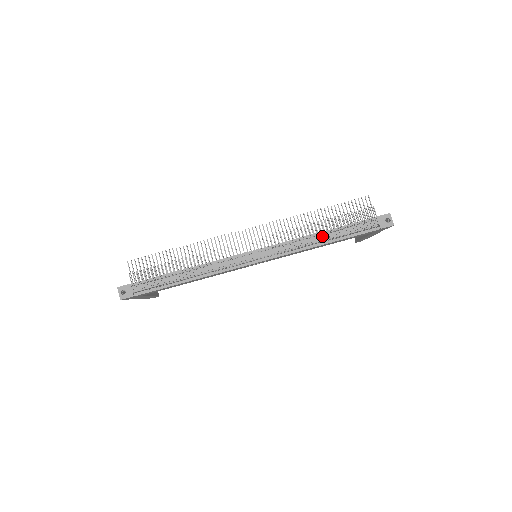
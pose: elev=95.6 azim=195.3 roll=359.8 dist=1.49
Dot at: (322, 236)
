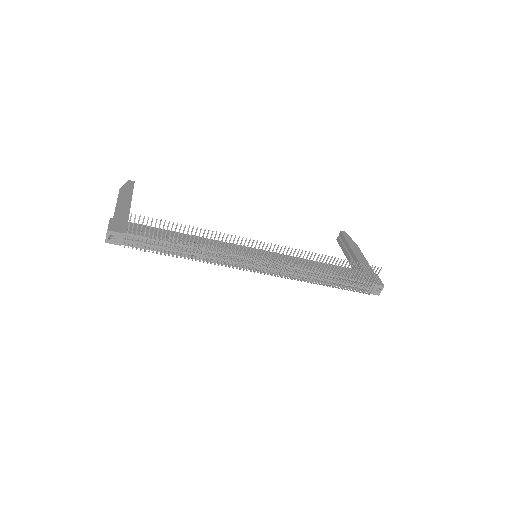
Dot at: (322, 282)
